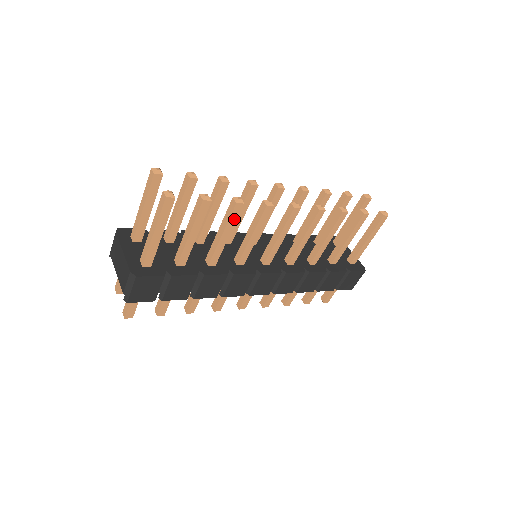
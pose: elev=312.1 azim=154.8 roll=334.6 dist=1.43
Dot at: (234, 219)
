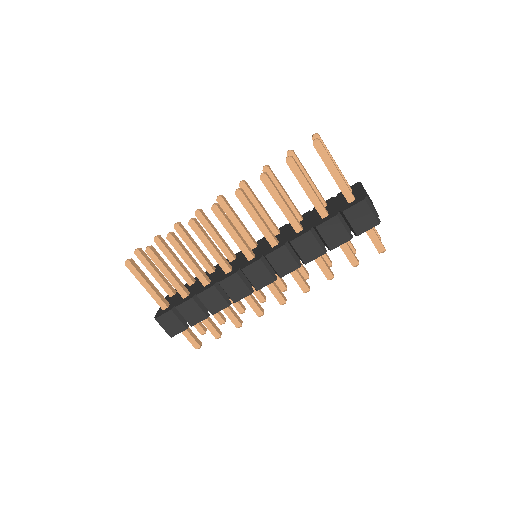
Dot at: (179, 248)
